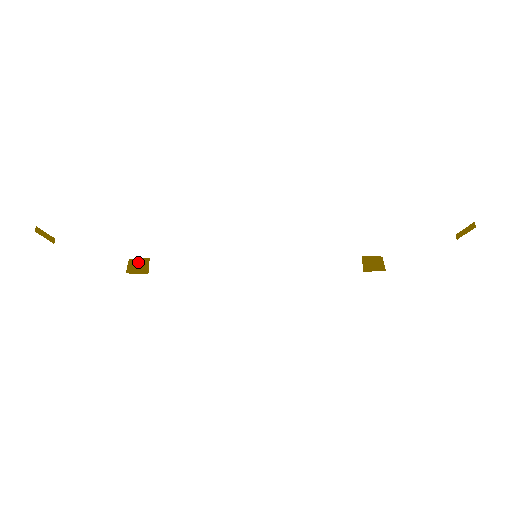
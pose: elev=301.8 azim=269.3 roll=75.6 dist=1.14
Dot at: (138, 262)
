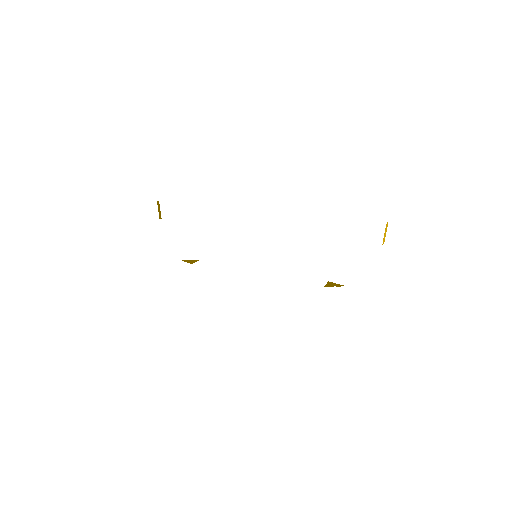
Dot at: (191, 260)
